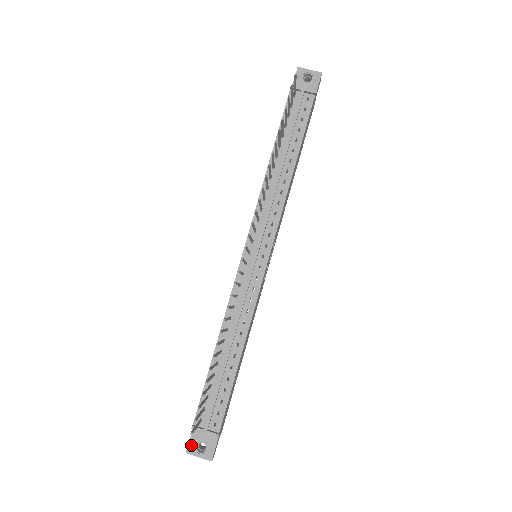
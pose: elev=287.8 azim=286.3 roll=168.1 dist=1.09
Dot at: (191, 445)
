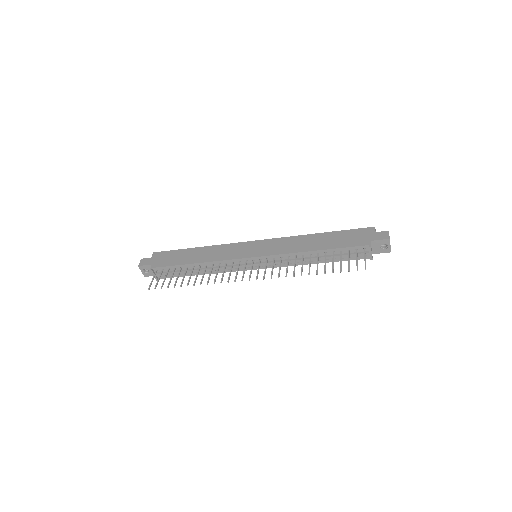
Dot at: (143, 267)
